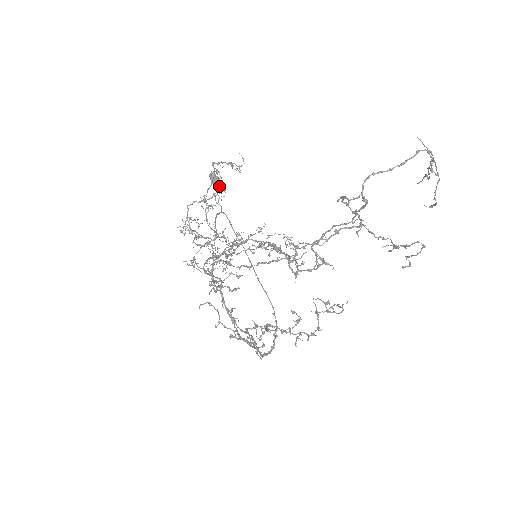
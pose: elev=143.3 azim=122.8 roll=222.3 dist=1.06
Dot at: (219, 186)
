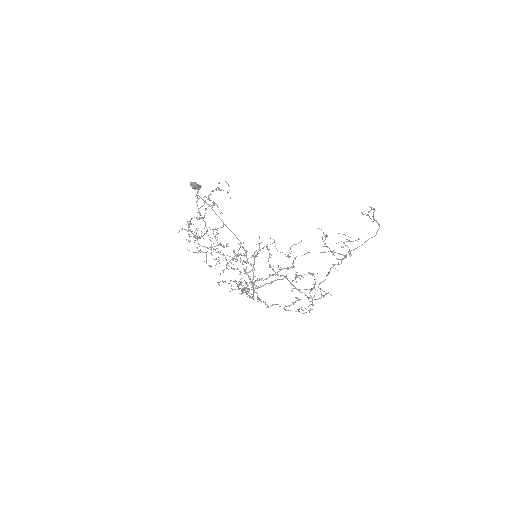
Dot at: (198, 188)
